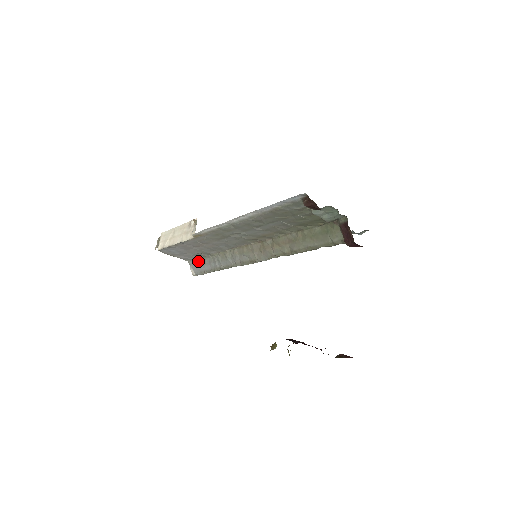
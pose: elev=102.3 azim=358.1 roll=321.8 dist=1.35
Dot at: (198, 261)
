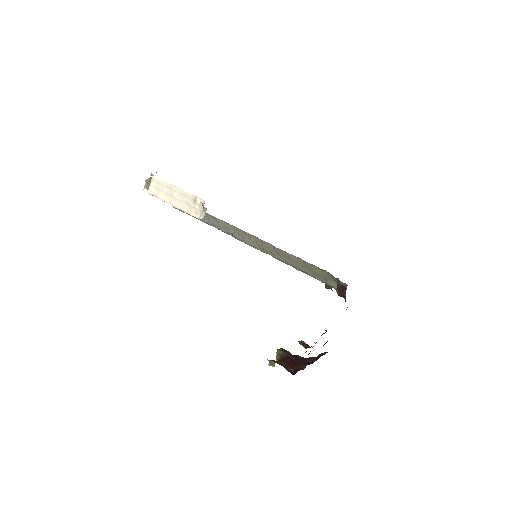
Dot at: occluded
